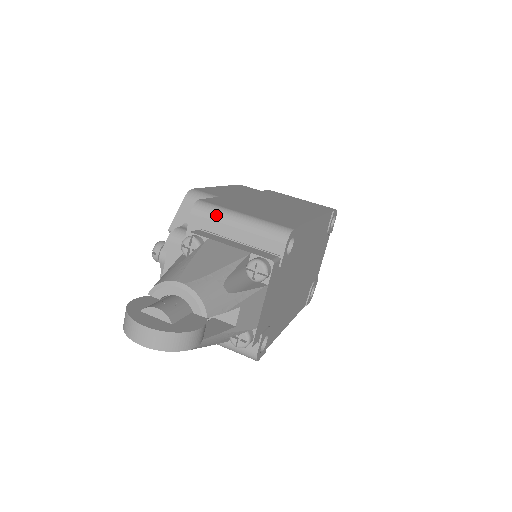
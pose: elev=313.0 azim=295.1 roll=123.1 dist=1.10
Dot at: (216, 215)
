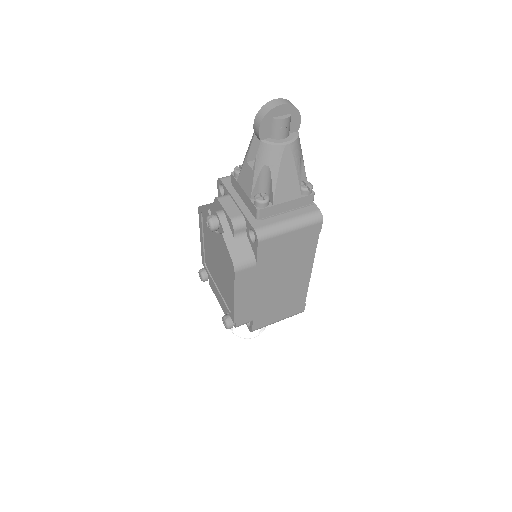
Dot at: occluded
